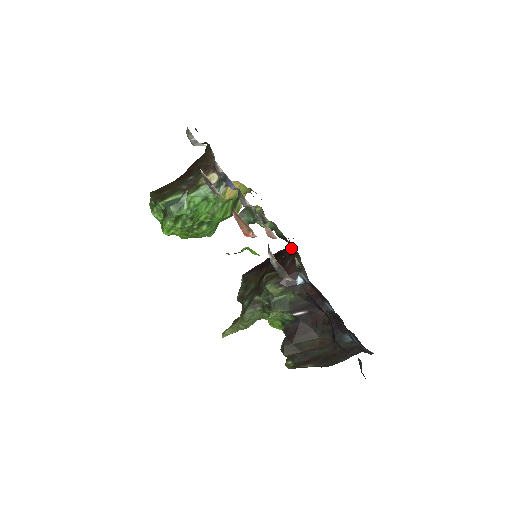
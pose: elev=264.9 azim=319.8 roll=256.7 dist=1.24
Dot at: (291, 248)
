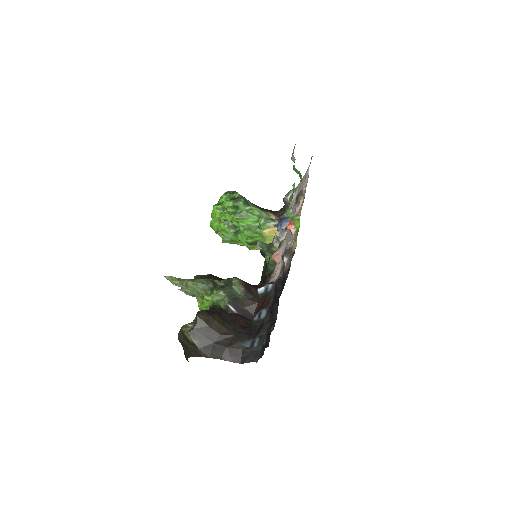
Dot at: (264, 283)
